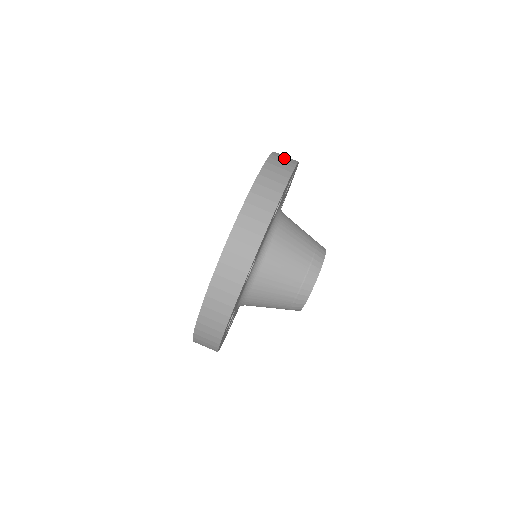
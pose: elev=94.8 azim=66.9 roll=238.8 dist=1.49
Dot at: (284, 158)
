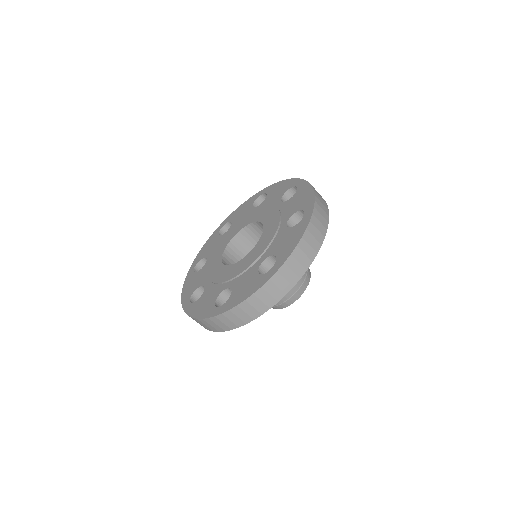
Dot at: occluded
